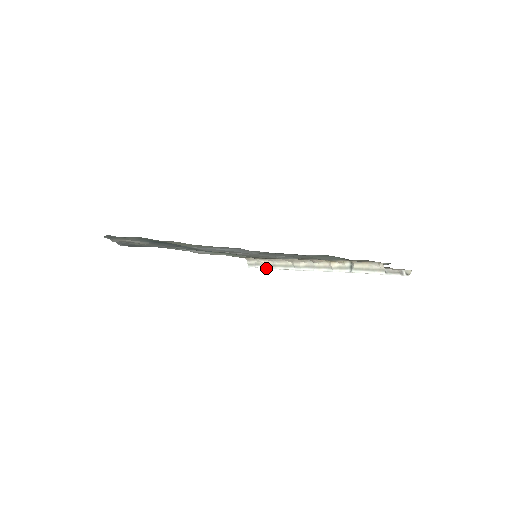
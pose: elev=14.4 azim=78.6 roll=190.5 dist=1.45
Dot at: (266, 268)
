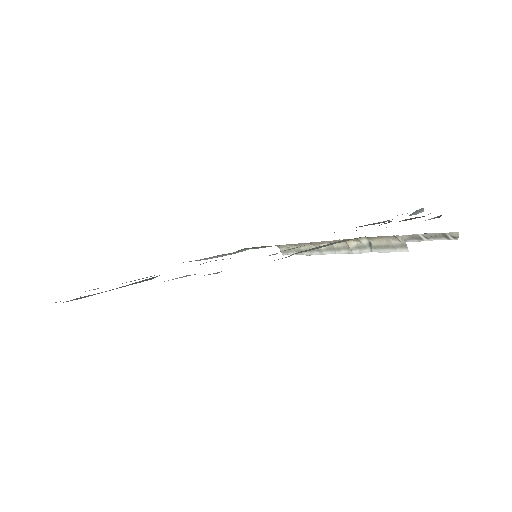
Dot at: occluded
